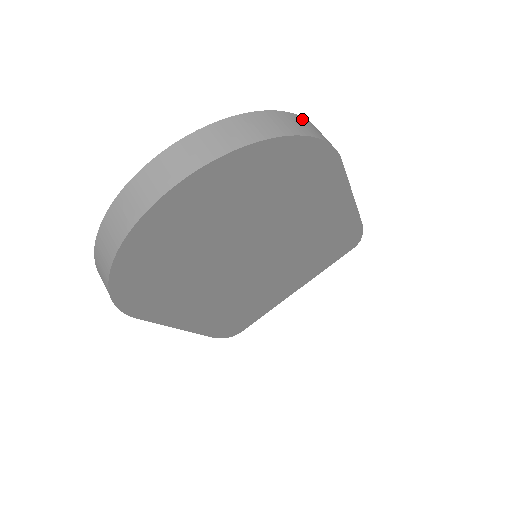
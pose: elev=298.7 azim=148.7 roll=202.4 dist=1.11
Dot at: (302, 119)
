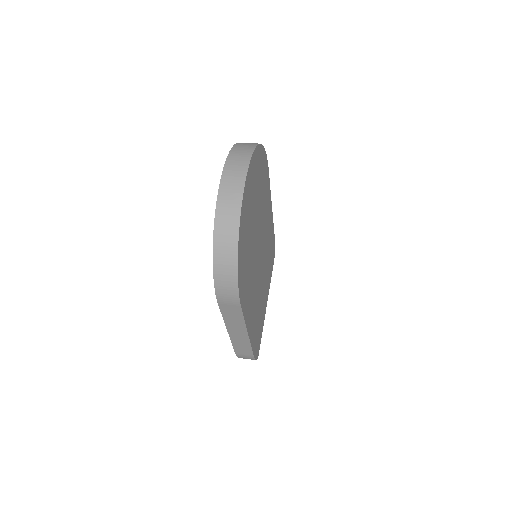
Dot at: occluded
